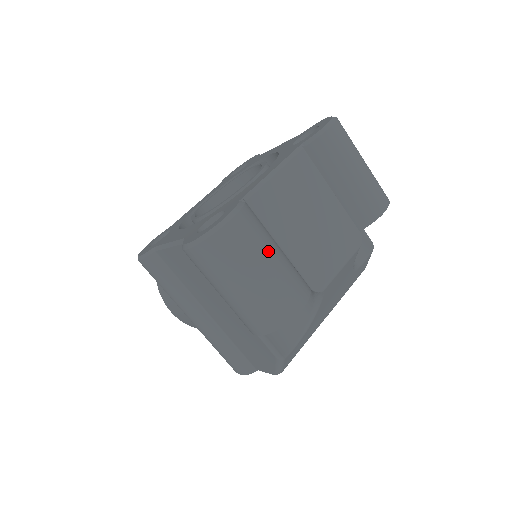
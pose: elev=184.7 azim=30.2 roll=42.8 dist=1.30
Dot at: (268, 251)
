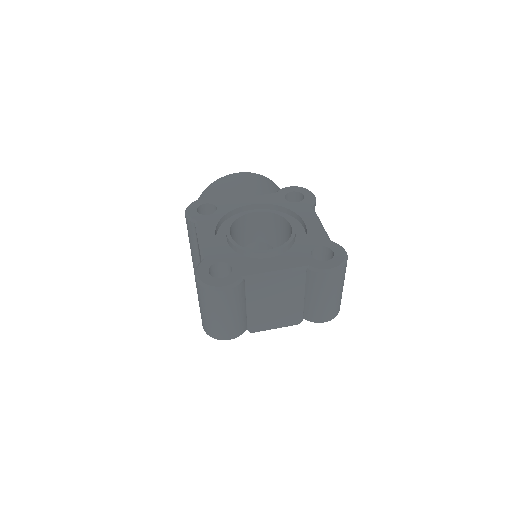
Dot at: (234, 310)
